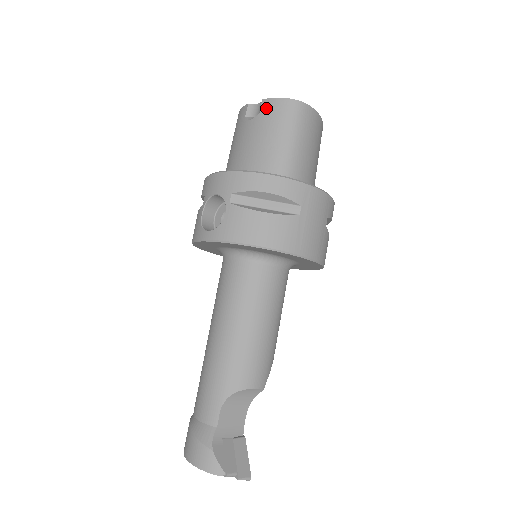
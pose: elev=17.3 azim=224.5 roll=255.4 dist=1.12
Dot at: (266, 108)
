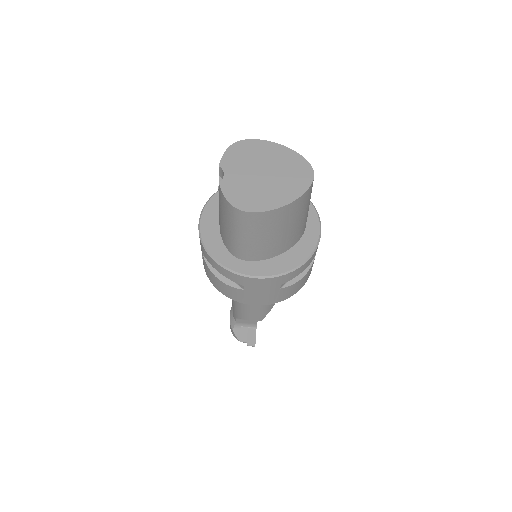
Dot at: (220, 195)
